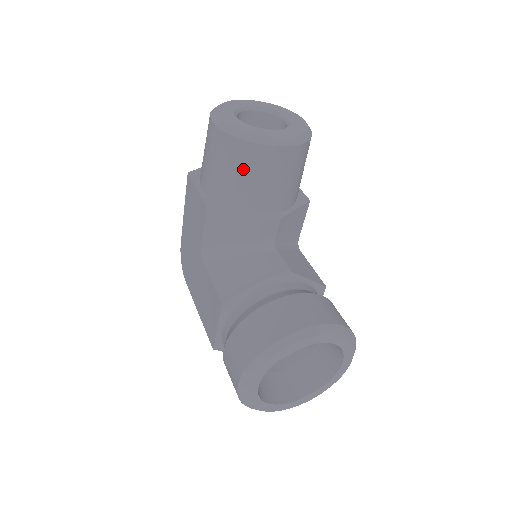
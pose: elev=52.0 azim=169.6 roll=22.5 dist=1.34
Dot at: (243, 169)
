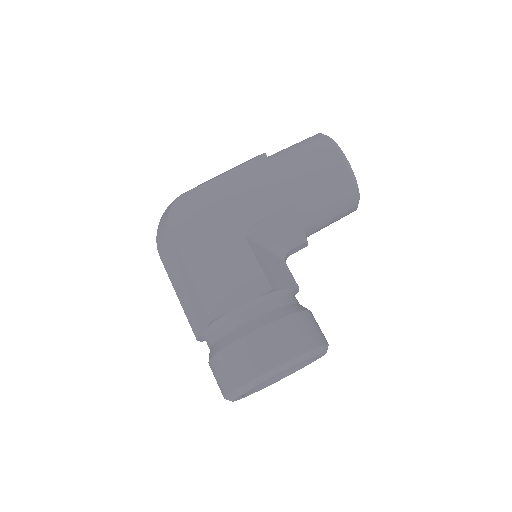
Dot at: (334, 200)
